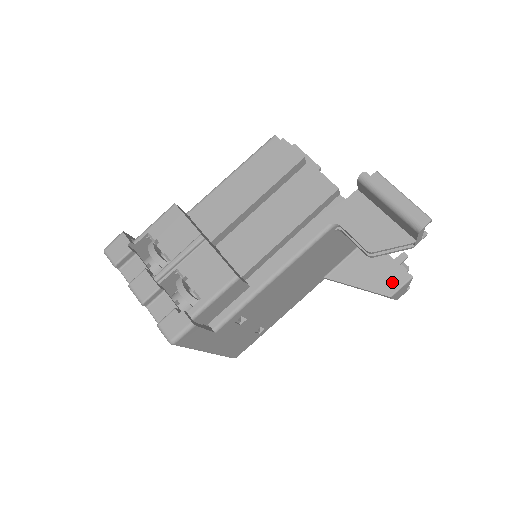
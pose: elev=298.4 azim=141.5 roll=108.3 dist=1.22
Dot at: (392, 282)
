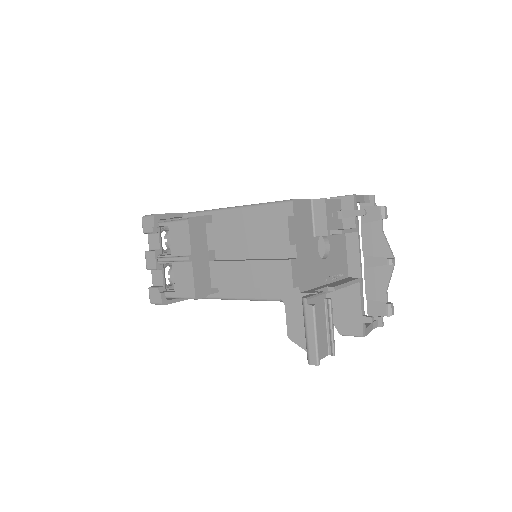
Dot at: (348, 328)
